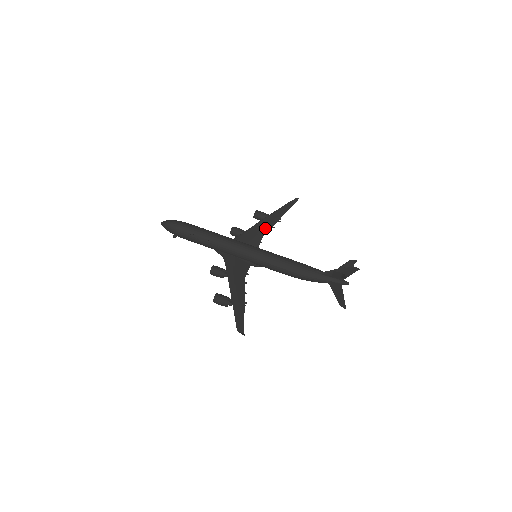
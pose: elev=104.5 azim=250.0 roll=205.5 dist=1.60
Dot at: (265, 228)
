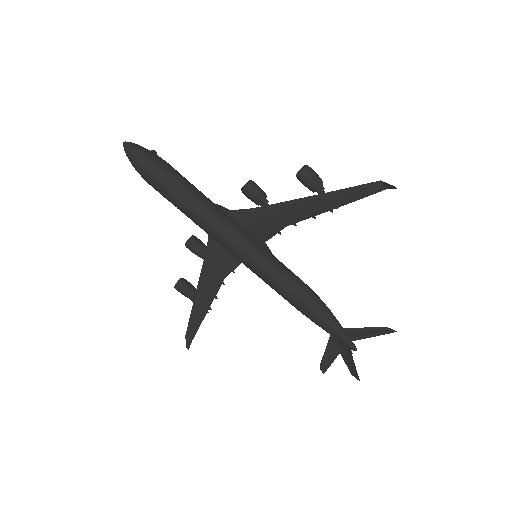
Dot at: (297, 216)
